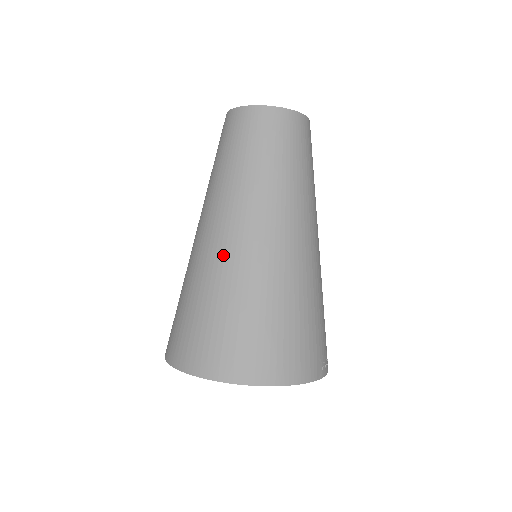
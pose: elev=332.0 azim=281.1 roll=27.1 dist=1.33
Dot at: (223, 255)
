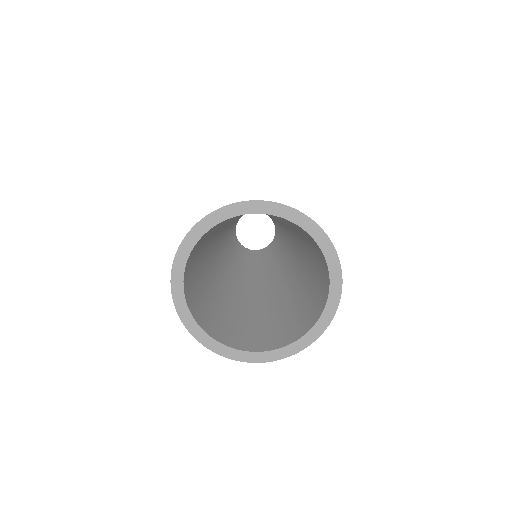
Dot at: occluded
